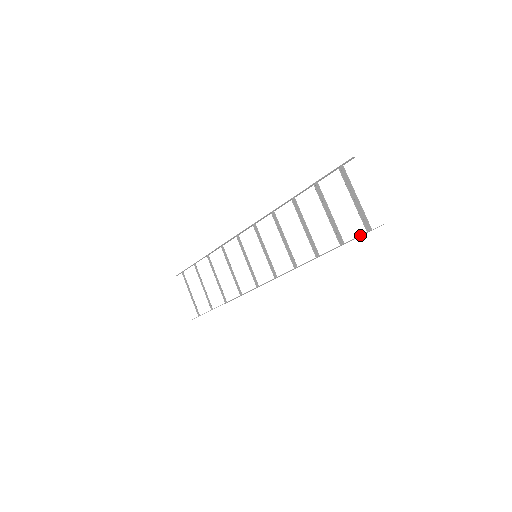
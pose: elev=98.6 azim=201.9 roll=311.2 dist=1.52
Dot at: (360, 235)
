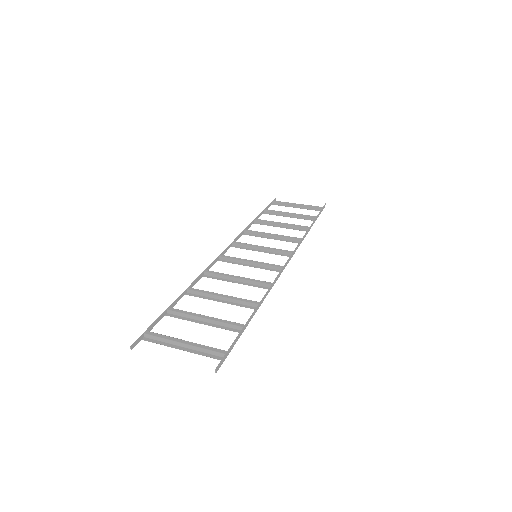
Dot at: occluded
